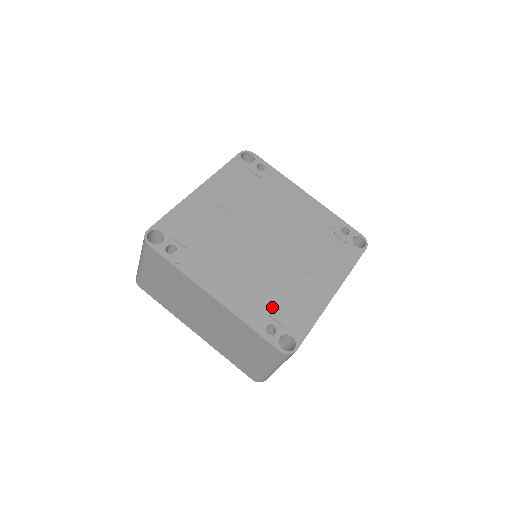
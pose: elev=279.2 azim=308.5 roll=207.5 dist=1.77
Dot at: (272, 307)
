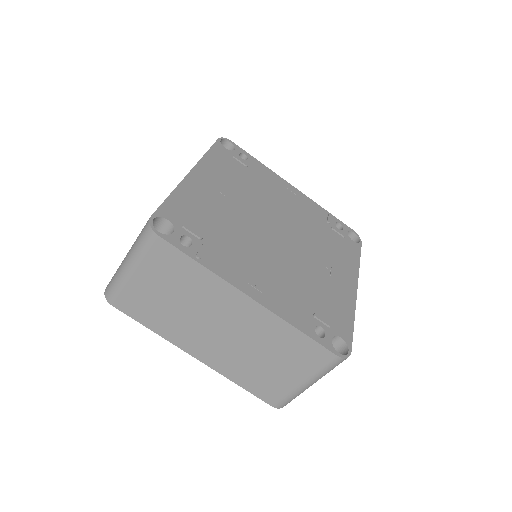
Dot at: (311, 306)
